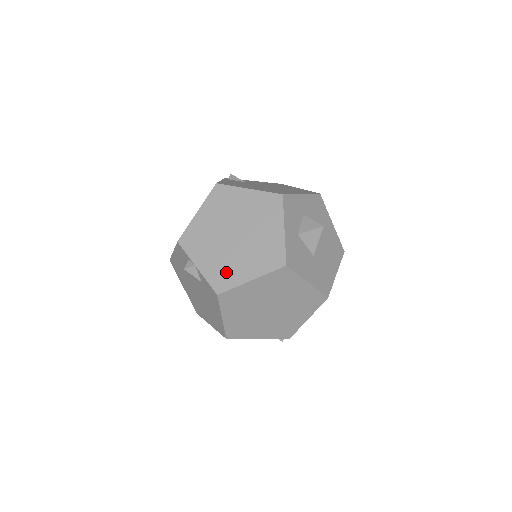
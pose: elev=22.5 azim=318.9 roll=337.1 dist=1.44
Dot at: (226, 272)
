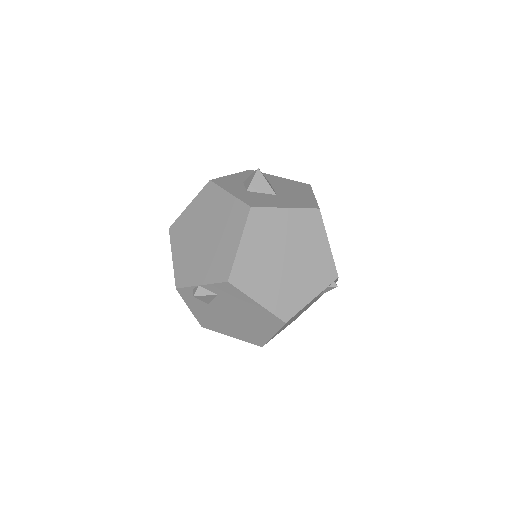
Dot at: (220, 262)
